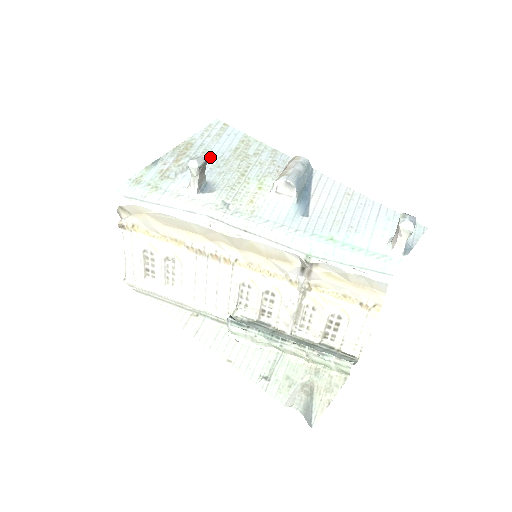
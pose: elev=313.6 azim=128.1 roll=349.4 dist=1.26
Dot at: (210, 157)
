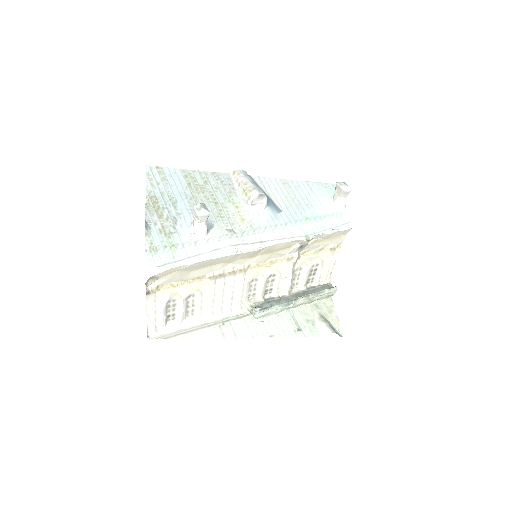
Dot at: (180, 201)
